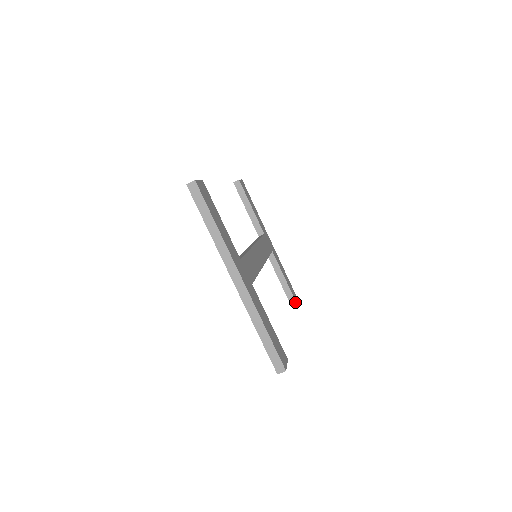
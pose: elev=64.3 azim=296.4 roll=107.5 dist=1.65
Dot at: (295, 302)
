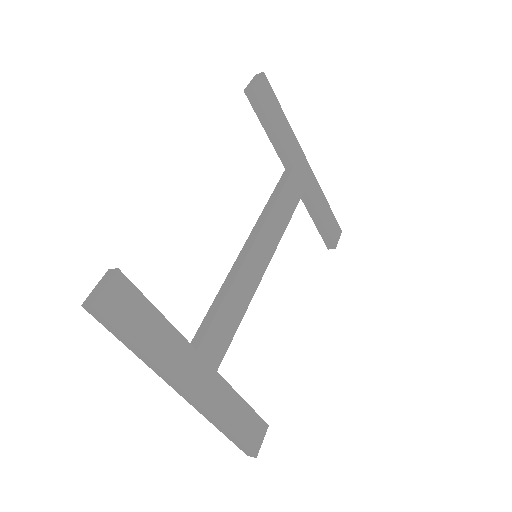
Dot at: (333, 247)
